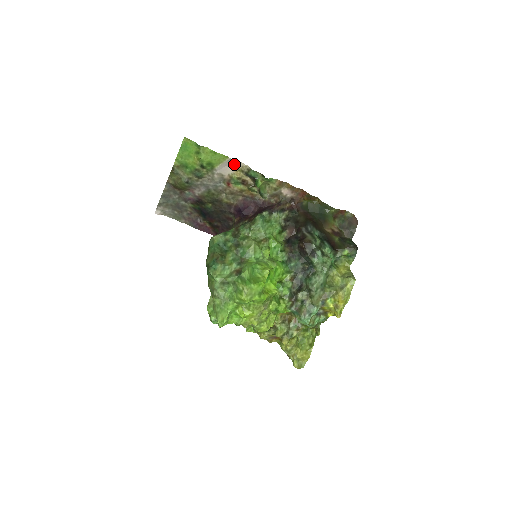
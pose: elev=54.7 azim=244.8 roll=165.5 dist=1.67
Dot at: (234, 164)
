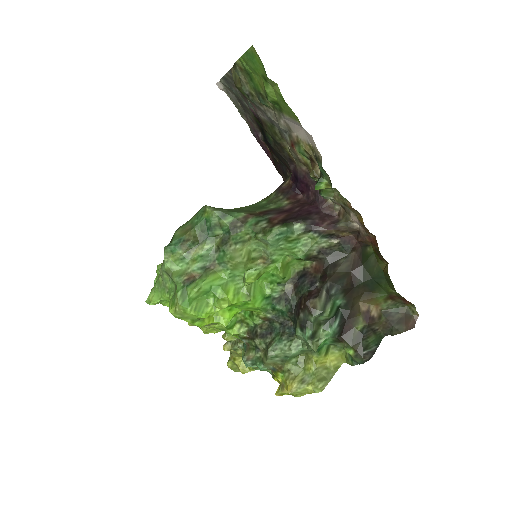
Dot at: (307, 133)
